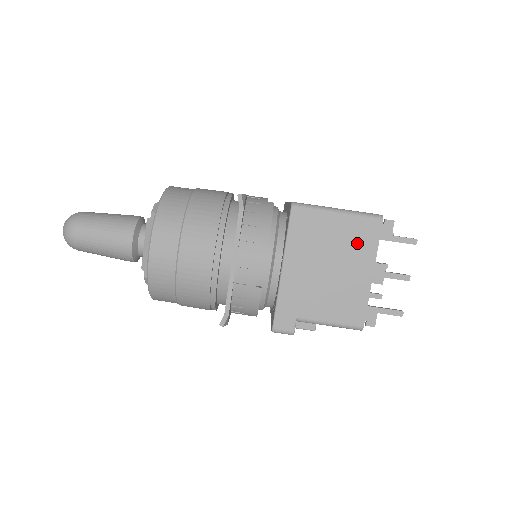
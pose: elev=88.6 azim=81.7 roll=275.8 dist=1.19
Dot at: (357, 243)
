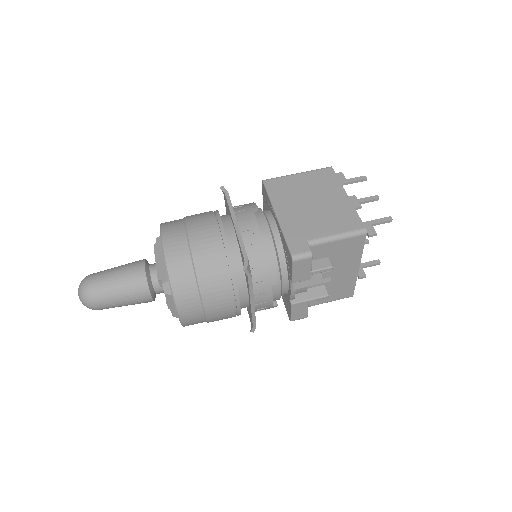
Dot at: (323, 183)
